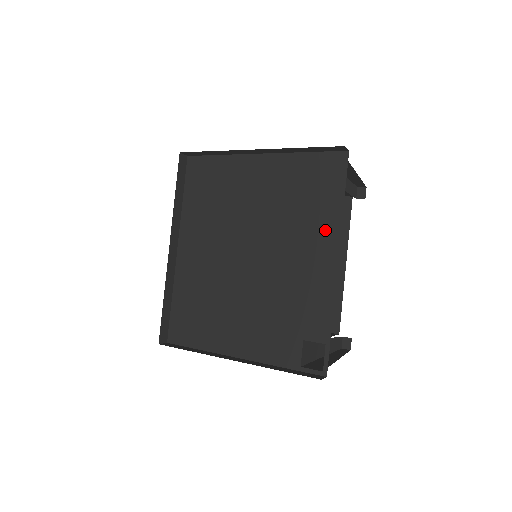
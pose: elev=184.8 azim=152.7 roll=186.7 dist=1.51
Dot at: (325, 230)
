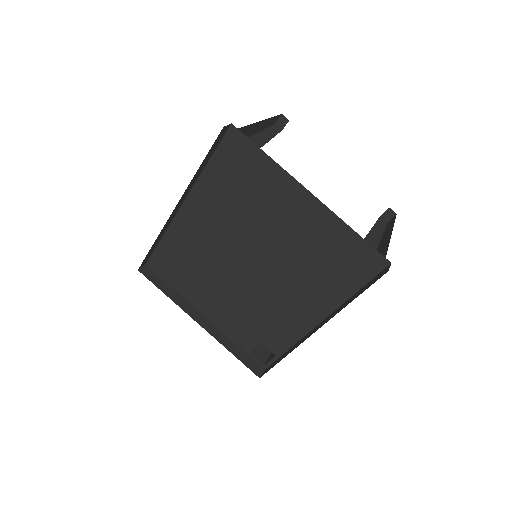
Dot at: (325, 298)
